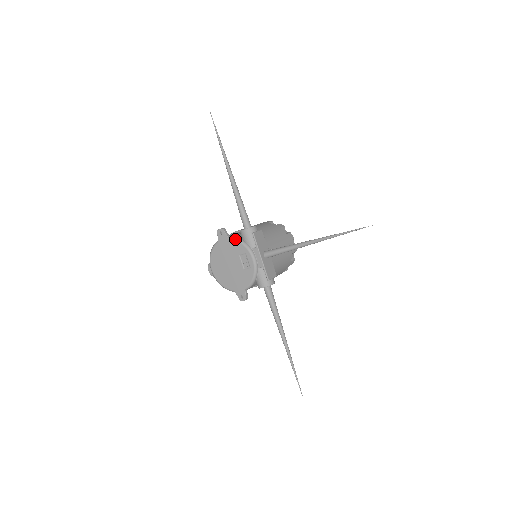
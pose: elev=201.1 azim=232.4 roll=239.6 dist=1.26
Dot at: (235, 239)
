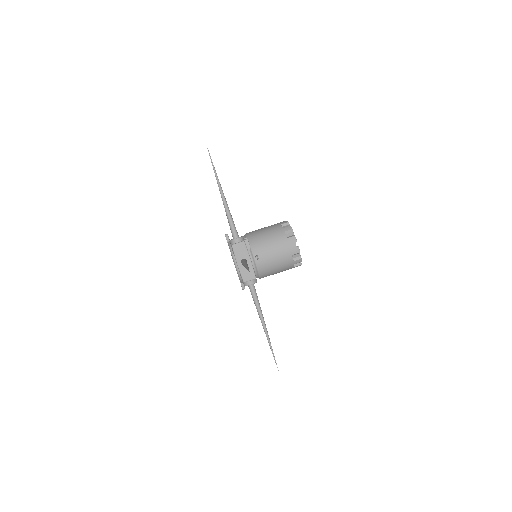
Dot at: (228, 245)
